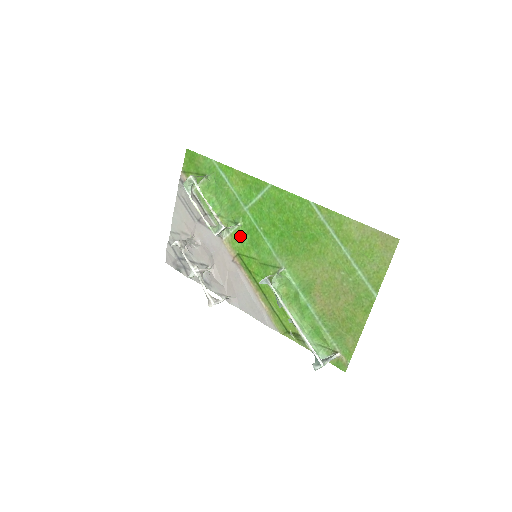
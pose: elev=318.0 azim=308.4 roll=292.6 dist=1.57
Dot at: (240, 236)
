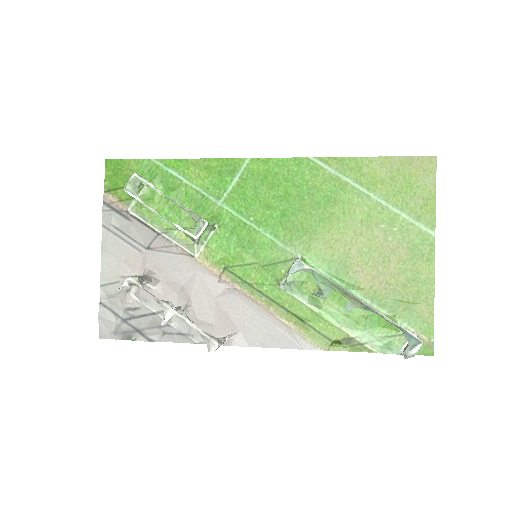
Dot at: (221, 242)
